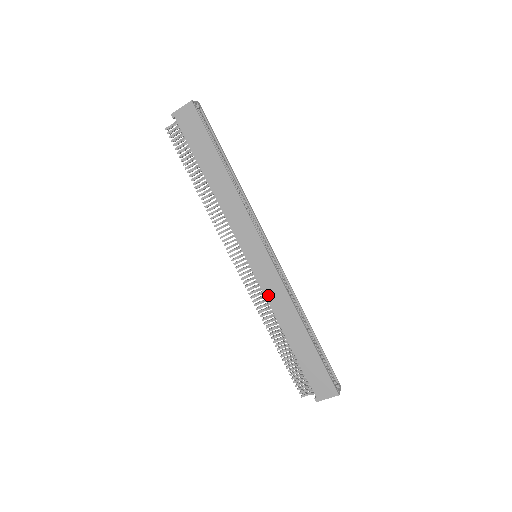
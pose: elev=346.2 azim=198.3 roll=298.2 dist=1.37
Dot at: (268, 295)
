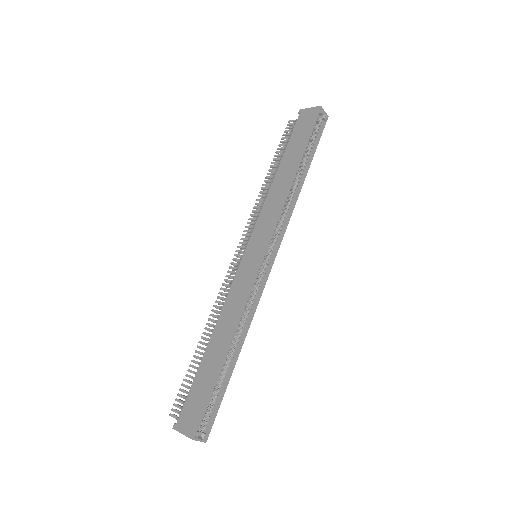
Dot at: (231, 292)
